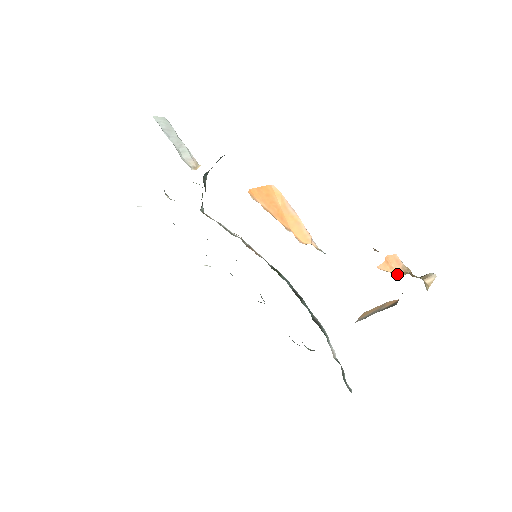
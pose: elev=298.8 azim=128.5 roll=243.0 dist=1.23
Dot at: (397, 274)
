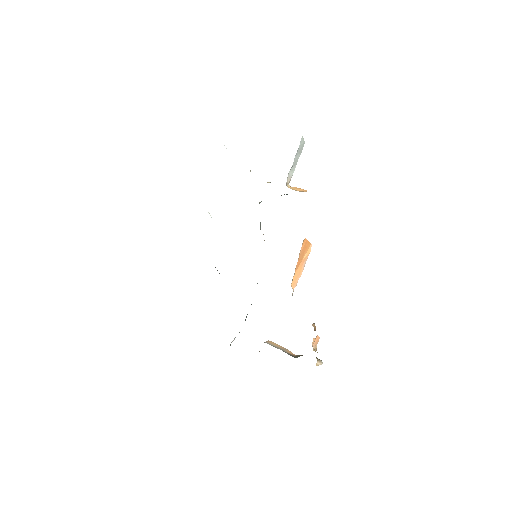
Dot at: (313, 348)
